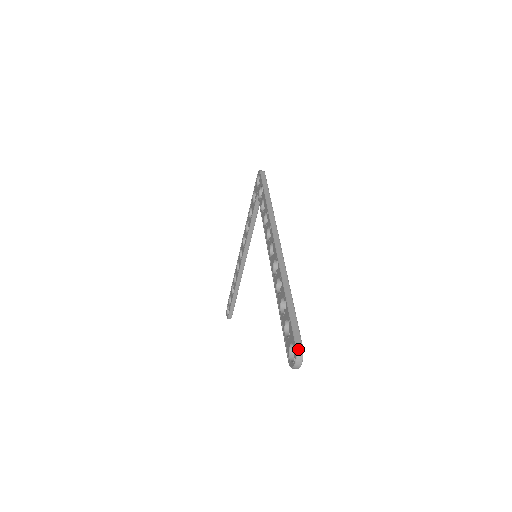
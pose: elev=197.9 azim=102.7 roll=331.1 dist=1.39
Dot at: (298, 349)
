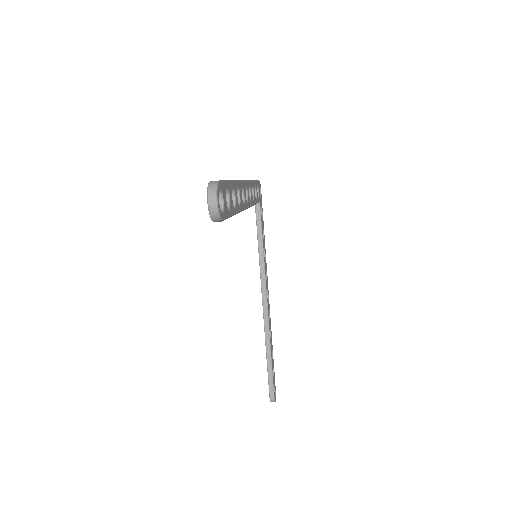
Dot at: (211, 182)
